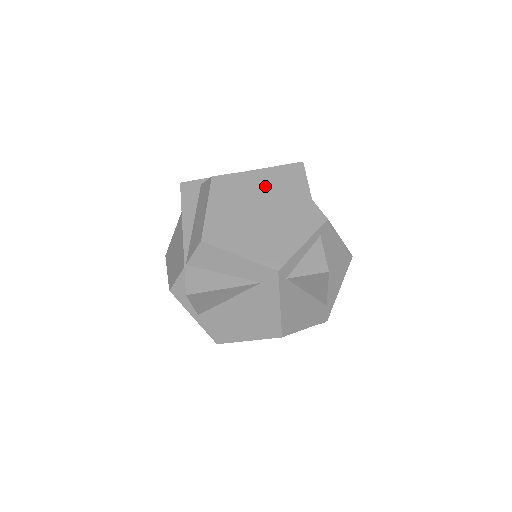
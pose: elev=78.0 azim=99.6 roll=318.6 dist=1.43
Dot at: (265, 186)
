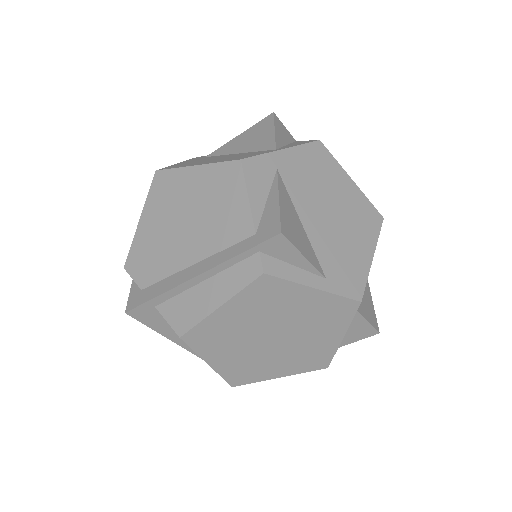
Dot at: (257, 312)
